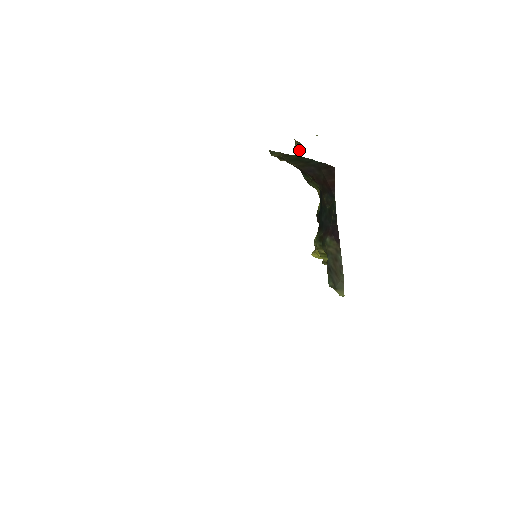
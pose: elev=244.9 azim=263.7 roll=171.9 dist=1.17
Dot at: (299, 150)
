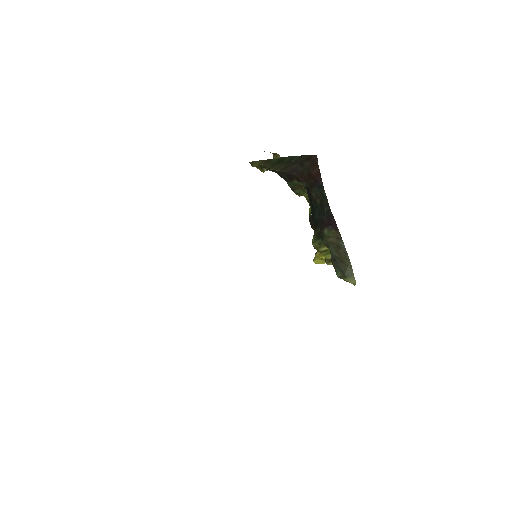
Dot at: occluded
